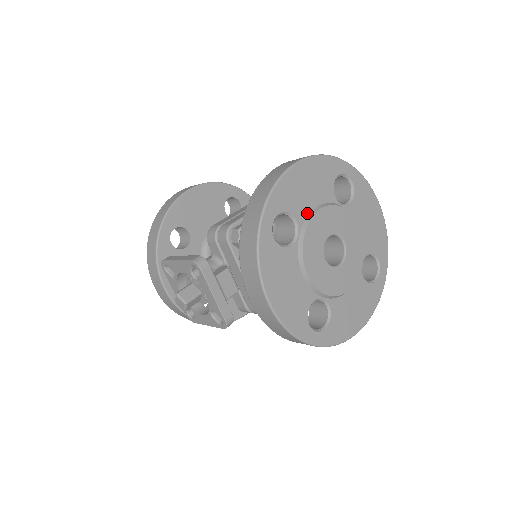
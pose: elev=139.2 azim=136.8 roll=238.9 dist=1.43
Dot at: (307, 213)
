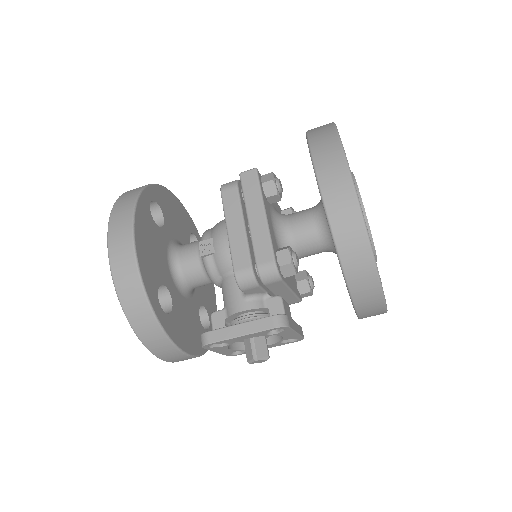
Dot at: occluded
